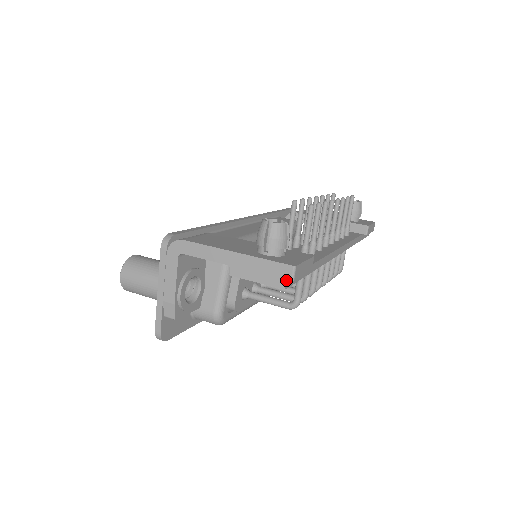
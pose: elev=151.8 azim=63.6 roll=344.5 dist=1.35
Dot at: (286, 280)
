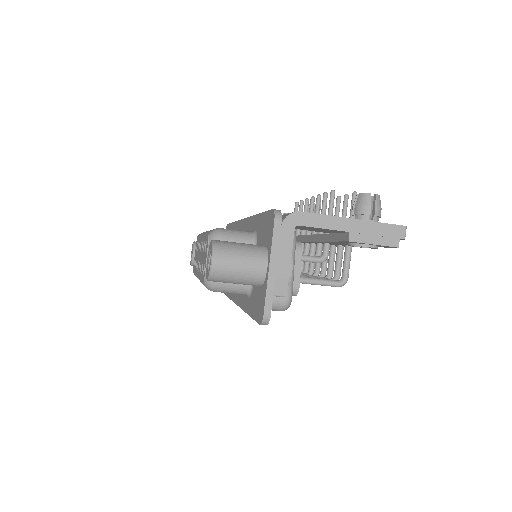
Dot at: (399, 239)
